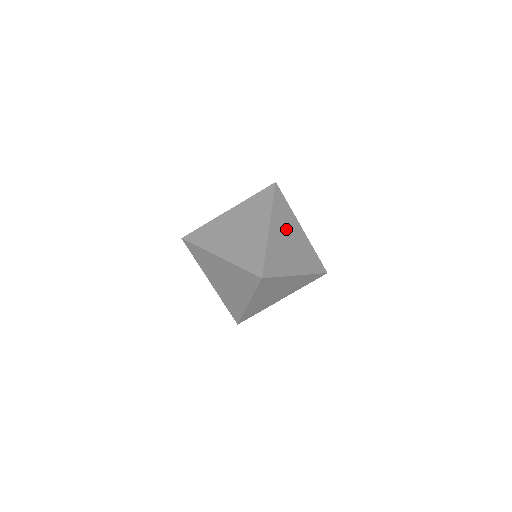
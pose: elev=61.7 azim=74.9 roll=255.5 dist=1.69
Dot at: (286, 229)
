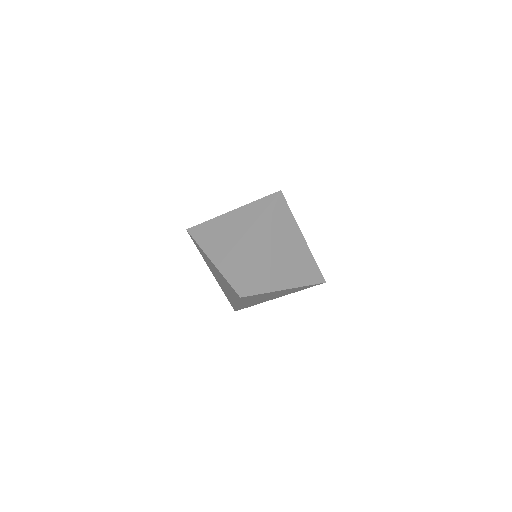
Dot at: (283, 242)
